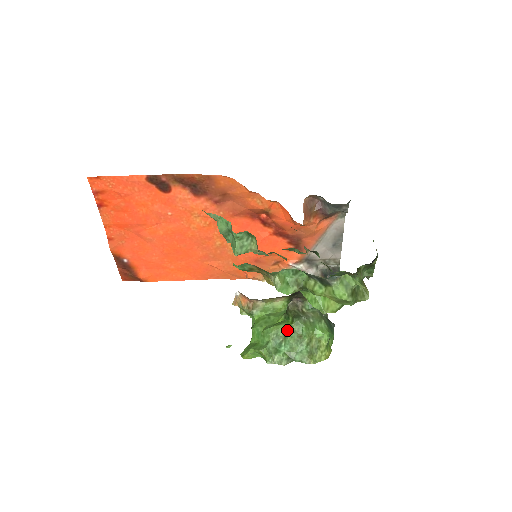
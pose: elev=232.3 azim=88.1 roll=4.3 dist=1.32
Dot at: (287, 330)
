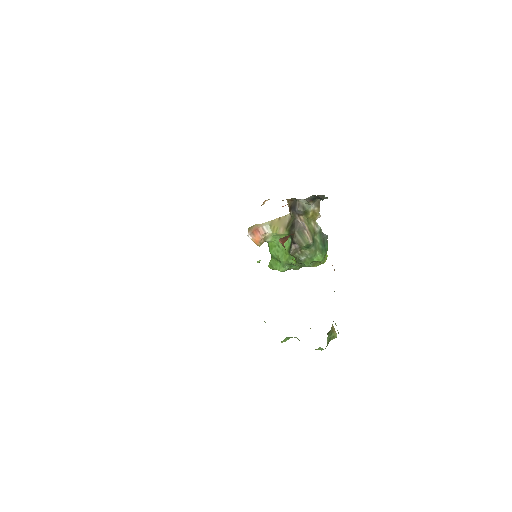
Dot at: occluded
